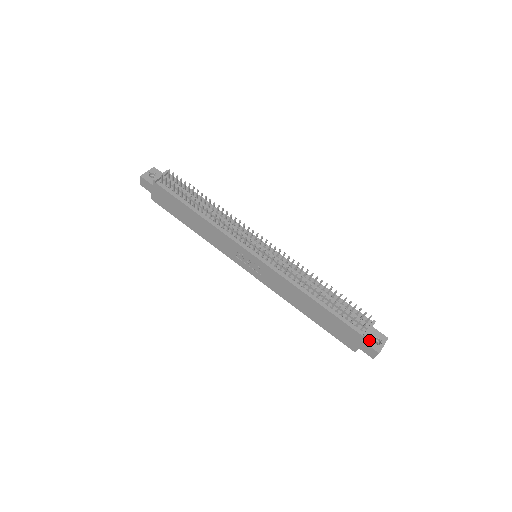
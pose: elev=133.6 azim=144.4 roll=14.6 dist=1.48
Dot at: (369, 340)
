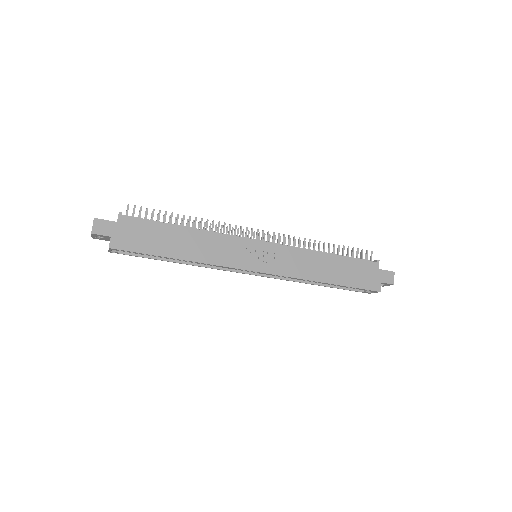
Dot at: (380, 270)
